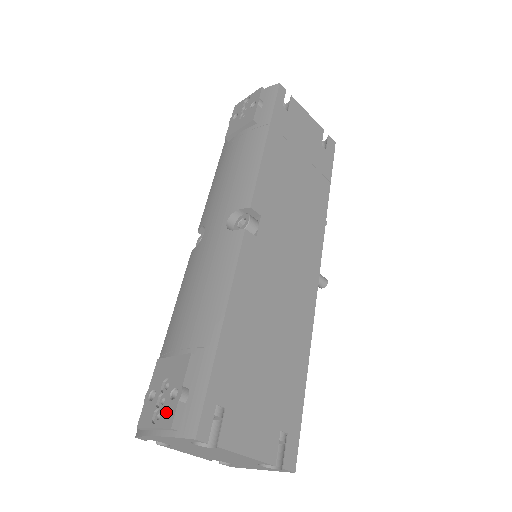
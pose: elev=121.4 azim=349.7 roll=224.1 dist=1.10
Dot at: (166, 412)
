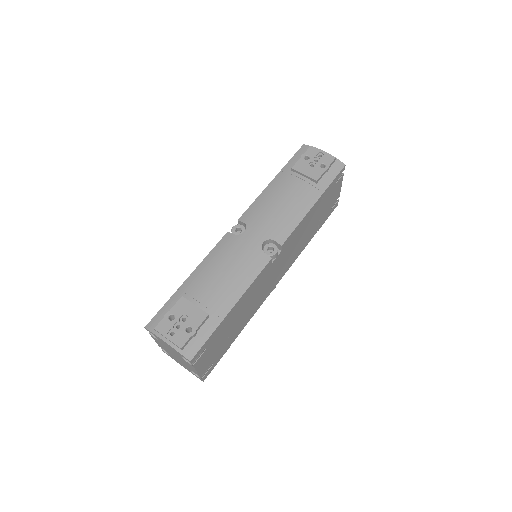
Dot at: (180, 336)
